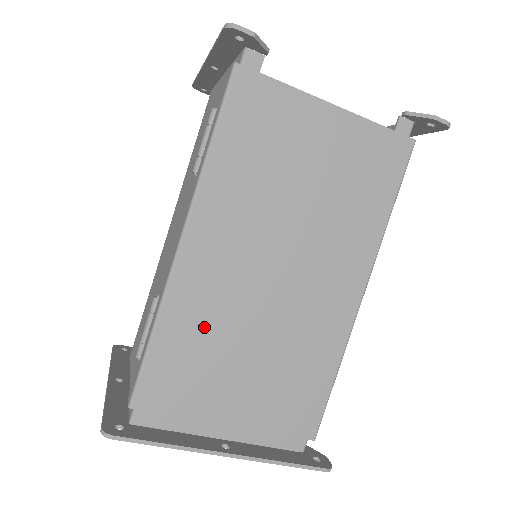
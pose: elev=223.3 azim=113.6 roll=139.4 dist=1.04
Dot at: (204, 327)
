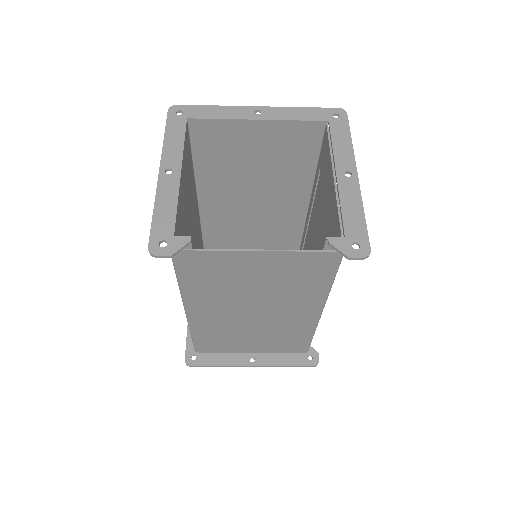
Dot at: (219, 332)
